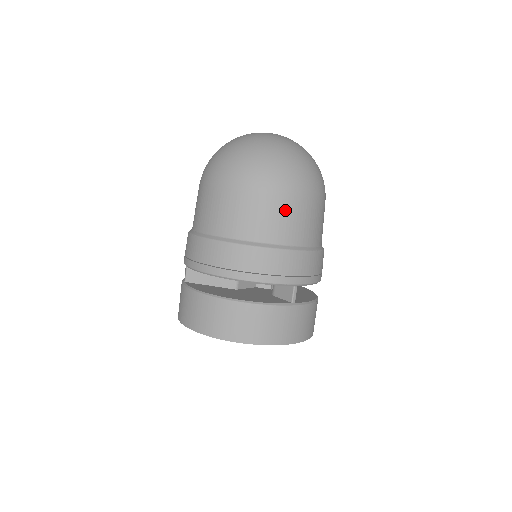
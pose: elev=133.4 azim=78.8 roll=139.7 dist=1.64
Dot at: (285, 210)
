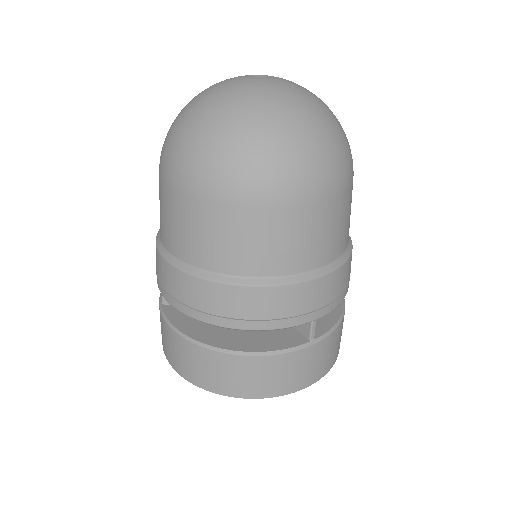
Dot at: (292, 226)
